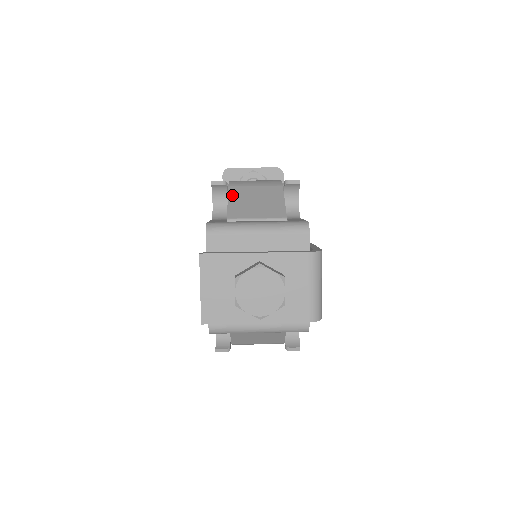
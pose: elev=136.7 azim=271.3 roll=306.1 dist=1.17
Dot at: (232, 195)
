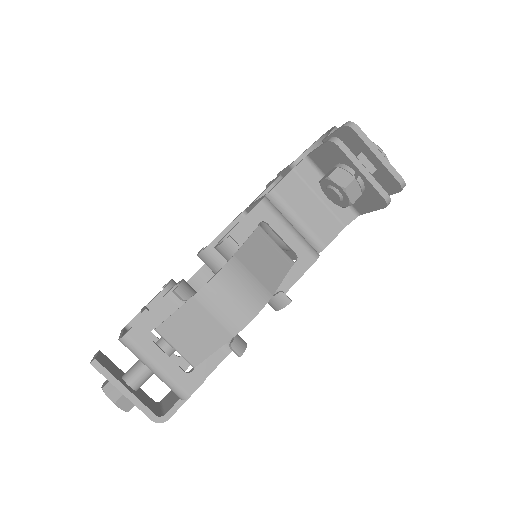
Dot at: (184, 309)
